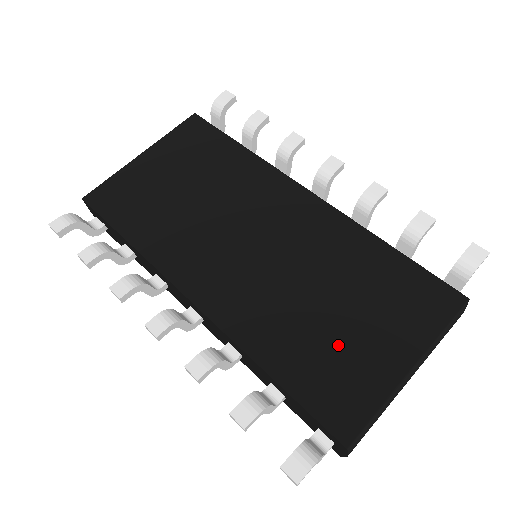
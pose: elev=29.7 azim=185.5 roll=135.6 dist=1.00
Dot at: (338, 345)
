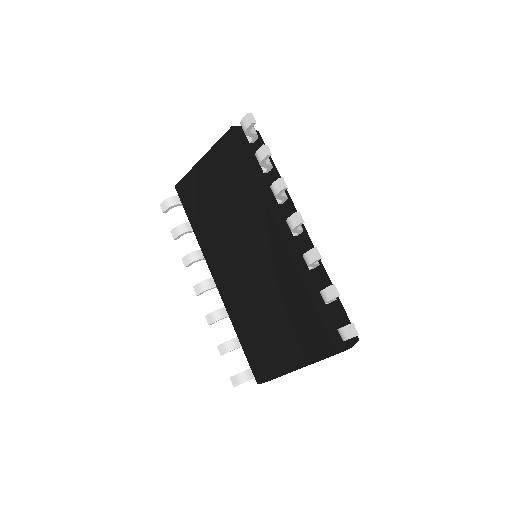
Dot at: (267, 339)
